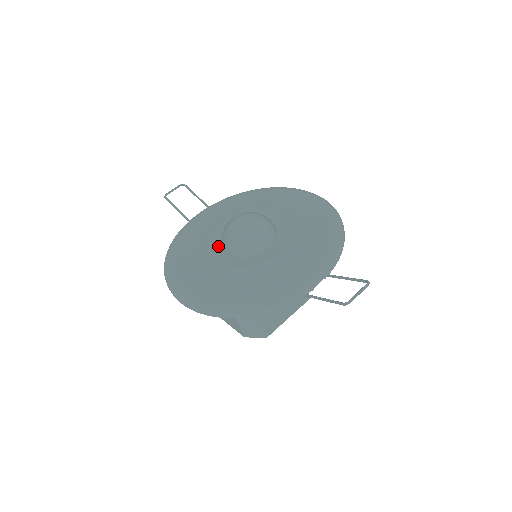
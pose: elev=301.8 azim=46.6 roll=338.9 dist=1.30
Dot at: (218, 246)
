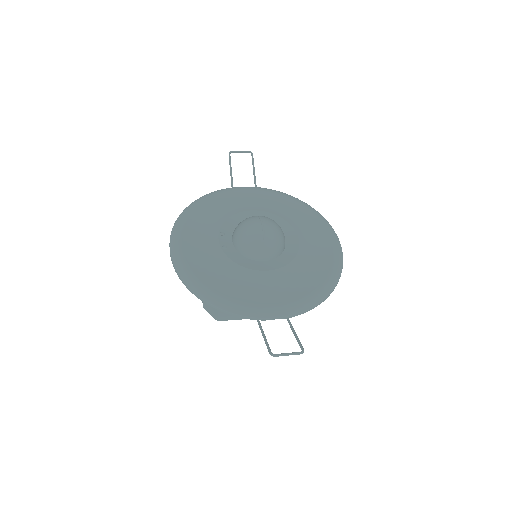
Dot at: (231, 228)
